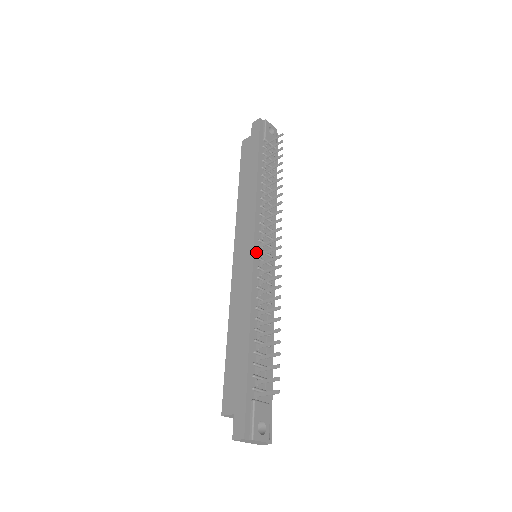
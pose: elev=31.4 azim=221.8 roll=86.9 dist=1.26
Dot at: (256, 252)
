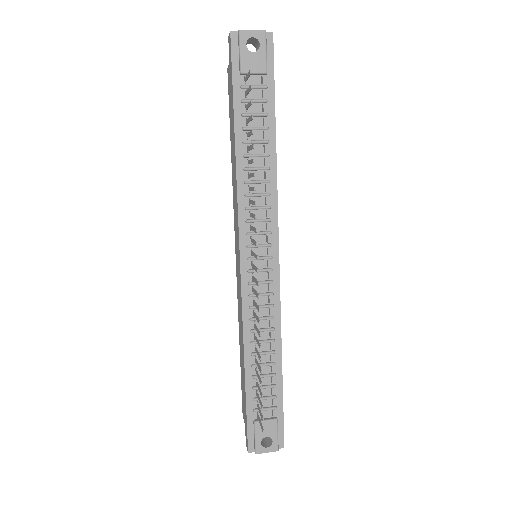
Dot at: (245, 264)
